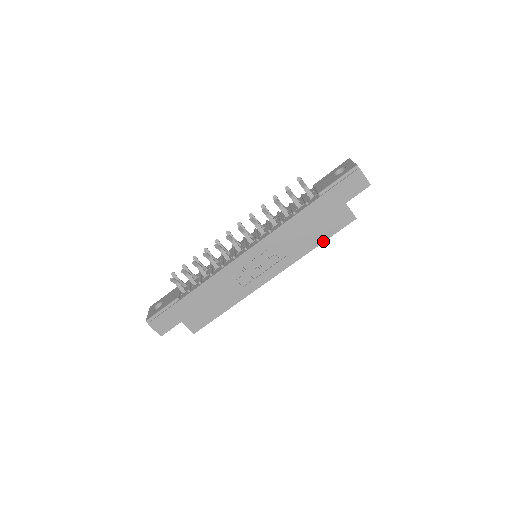
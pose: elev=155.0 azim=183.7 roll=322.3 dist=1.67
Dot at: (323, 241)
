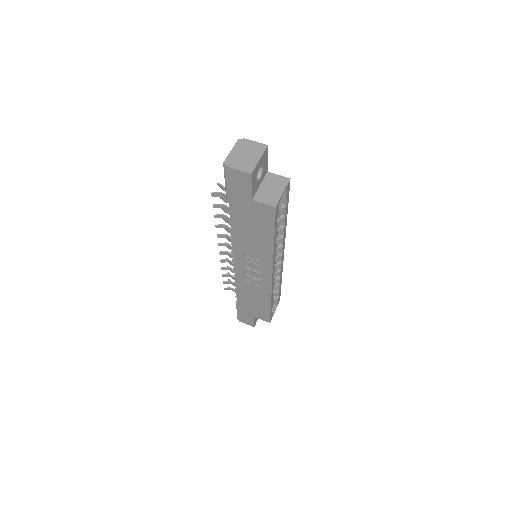
Dot at: (273, 237)
